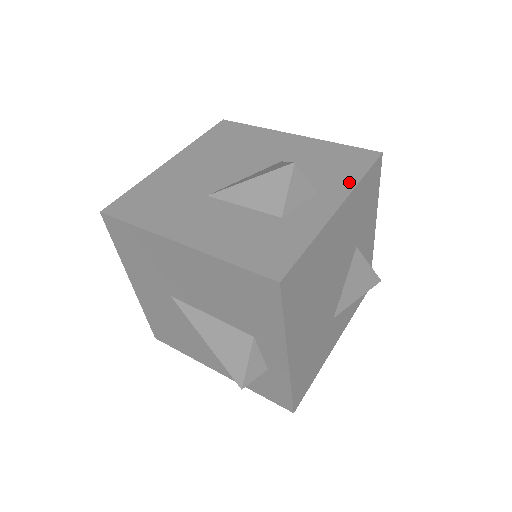
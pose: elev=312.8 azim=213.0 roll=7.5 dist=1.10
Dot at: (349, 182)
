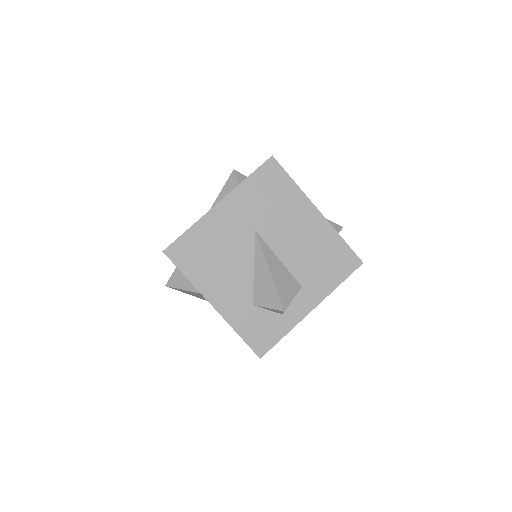
Dot at: occluded
